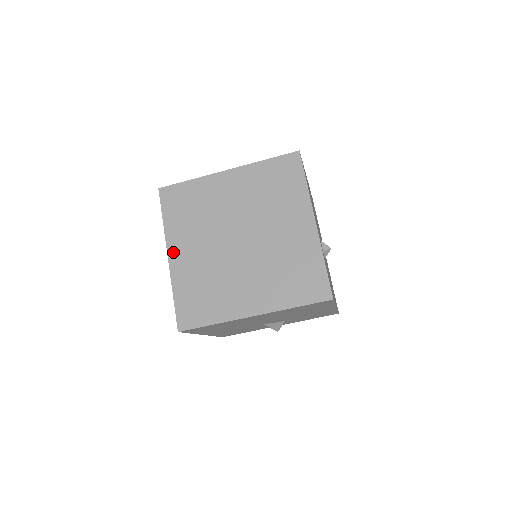
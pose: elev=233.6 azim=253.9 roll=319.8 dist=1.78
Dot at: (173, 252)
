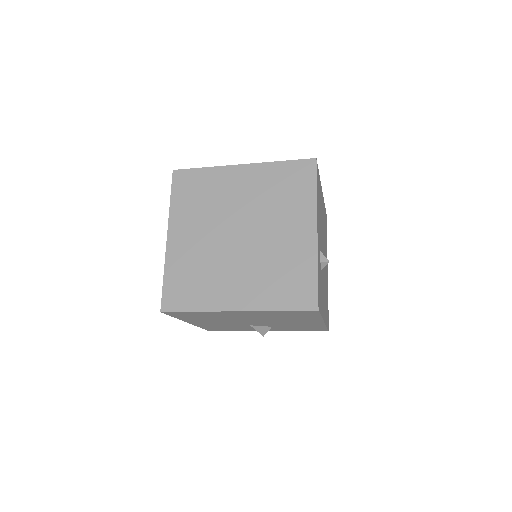
Dot at: (173, 234)
